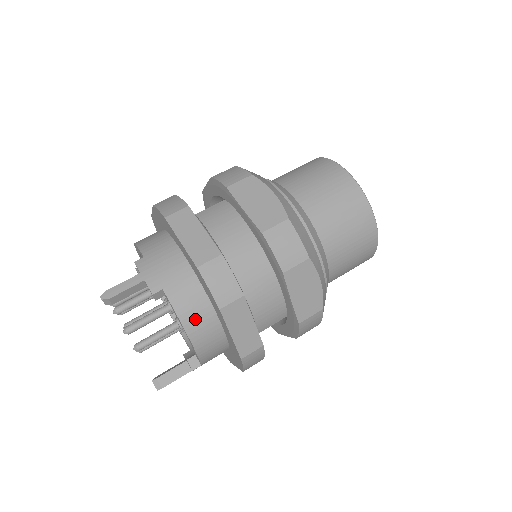
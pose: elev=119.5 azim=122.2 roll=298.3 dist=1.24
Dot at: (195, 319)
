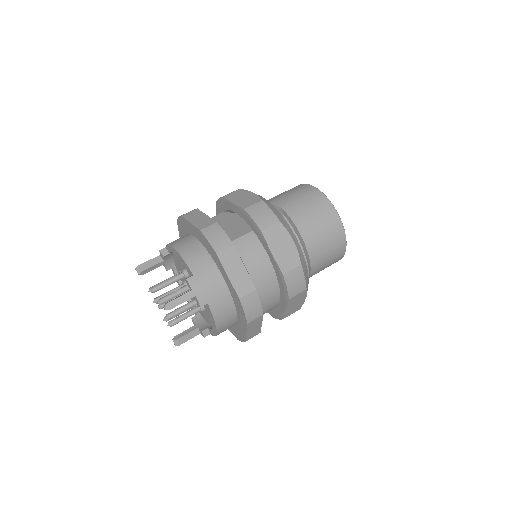
Dot at: (224, 321)
